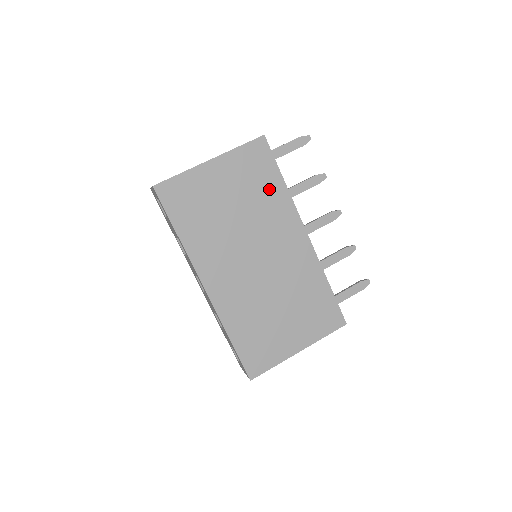
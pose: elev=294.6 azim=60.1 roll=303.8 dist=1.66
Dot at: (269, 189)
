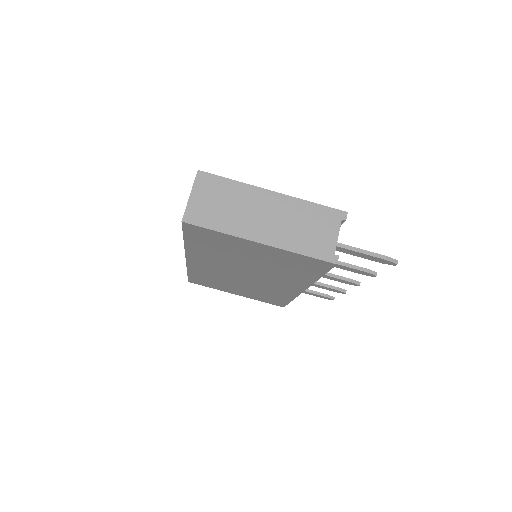
Dot at: (299, 273)
